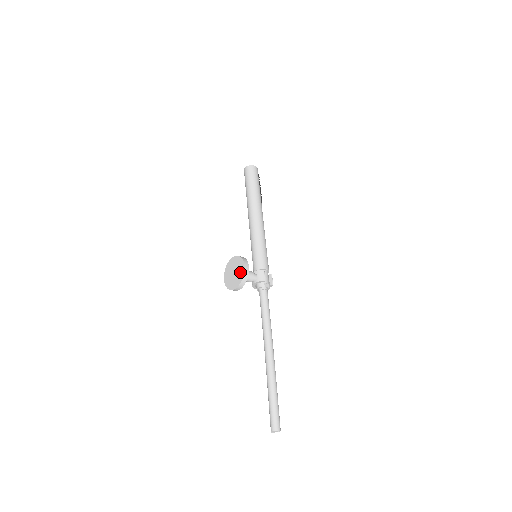
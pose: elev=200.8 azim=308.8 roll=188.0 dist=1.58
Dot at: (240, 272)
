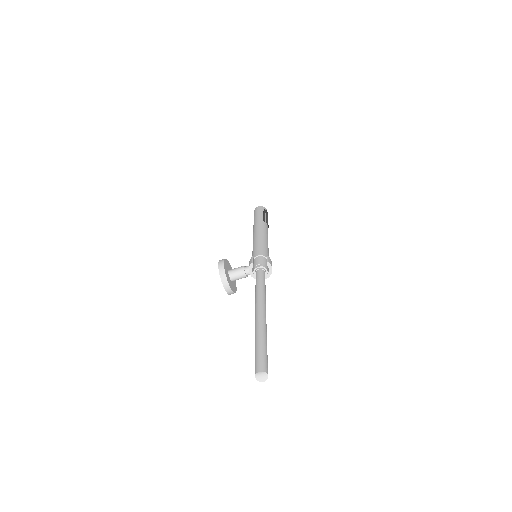
Dot at: occluded
